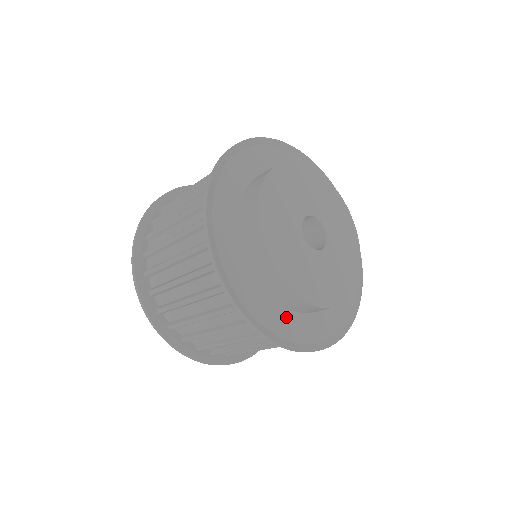
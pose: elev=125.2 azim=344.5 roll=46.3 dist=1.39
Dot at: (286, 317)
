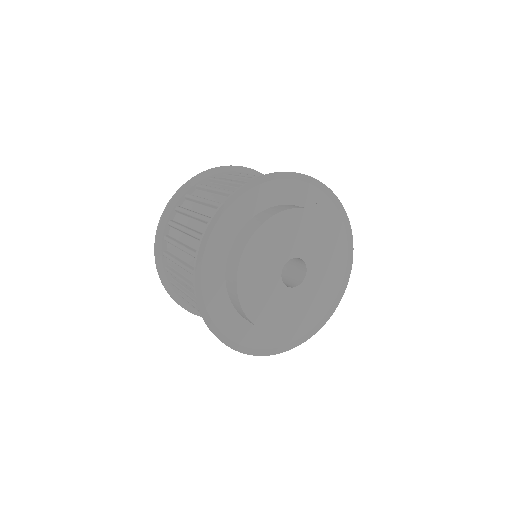
Dot at: (219, 282)
